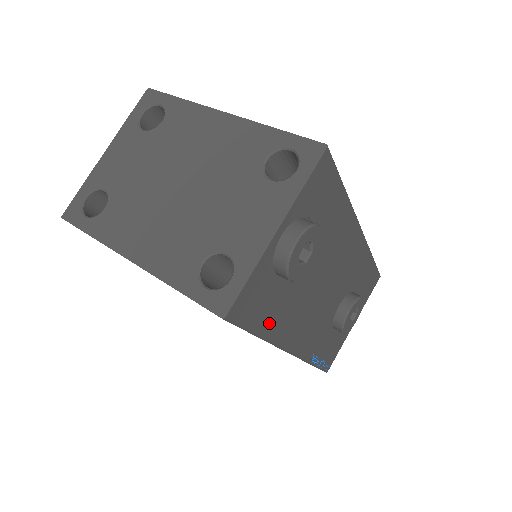
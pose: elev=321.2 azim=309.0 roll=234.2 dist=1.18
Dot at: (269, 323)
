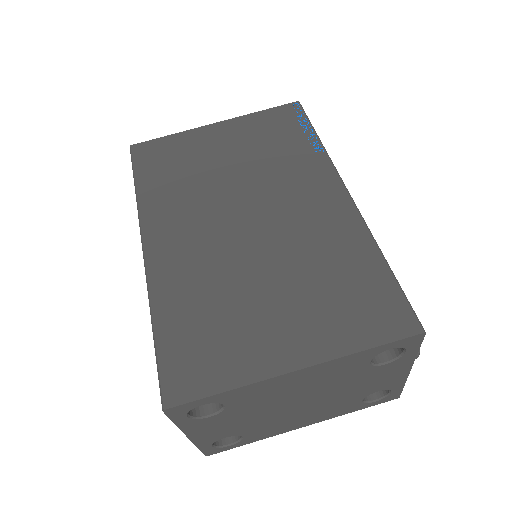
Dot at: occluded
